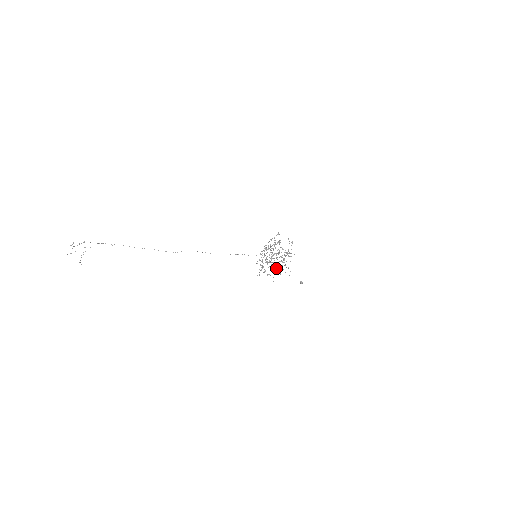
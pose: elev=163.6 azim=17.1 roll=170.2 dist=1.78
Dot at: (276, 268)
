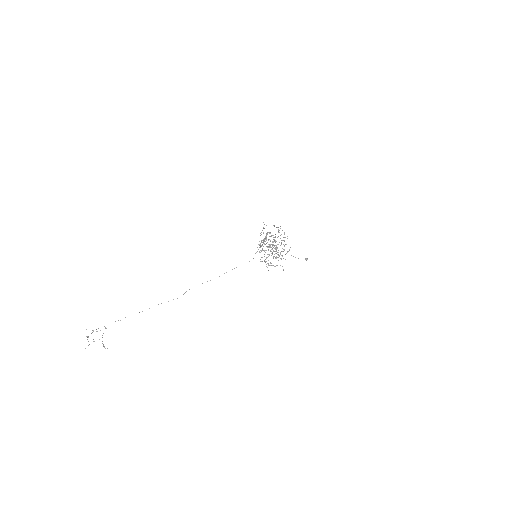
Dot at: occluded
